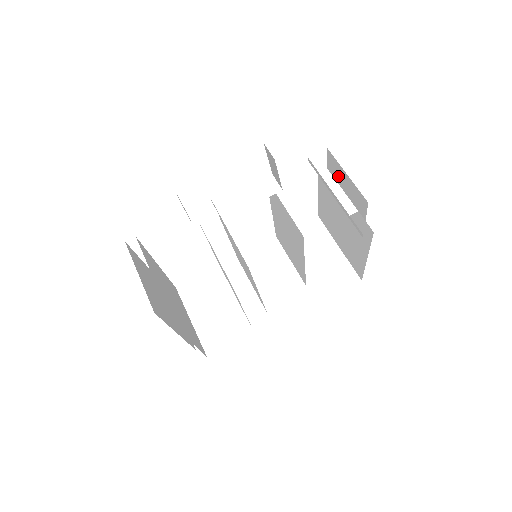
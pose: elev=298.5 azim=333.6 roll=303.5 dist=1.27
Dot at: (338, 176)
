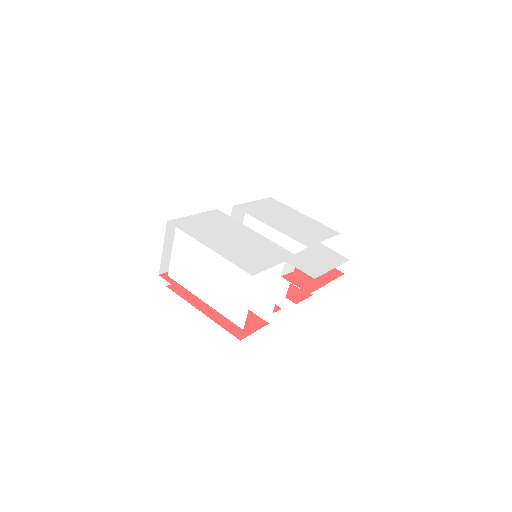
Dot at: occluded
